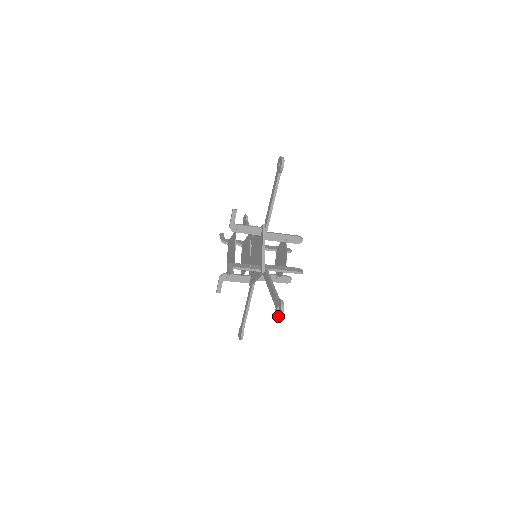
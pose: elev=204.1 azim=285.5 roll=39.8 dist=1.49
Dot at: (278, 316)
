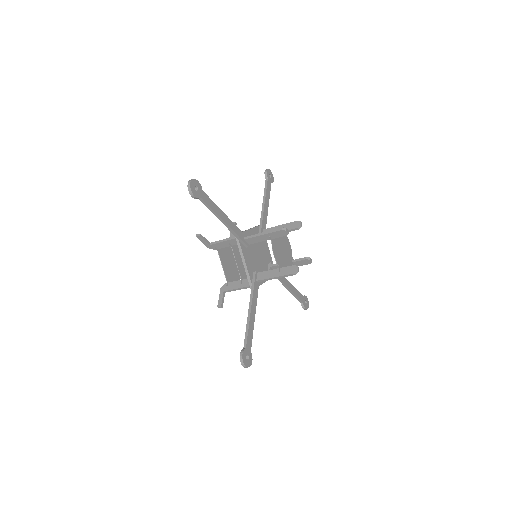
Dot at: (246, 366)
